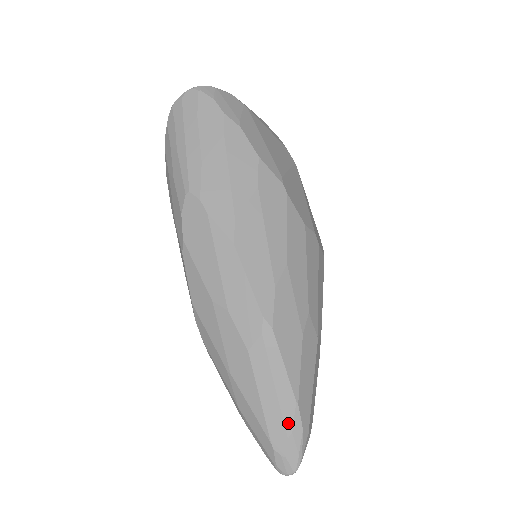
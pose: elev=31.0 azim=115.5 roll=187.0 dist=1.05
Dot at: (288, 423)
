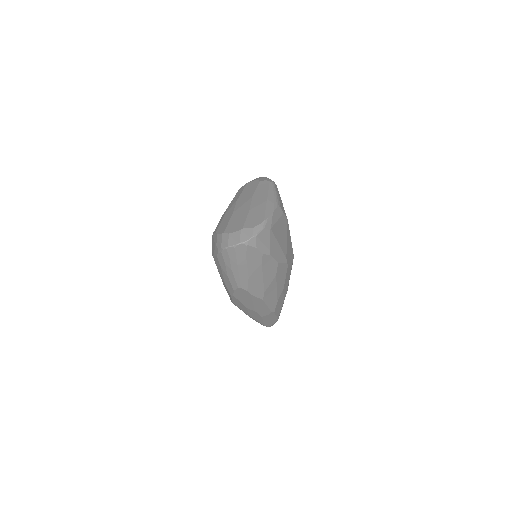
Dot at: (273, 323)
